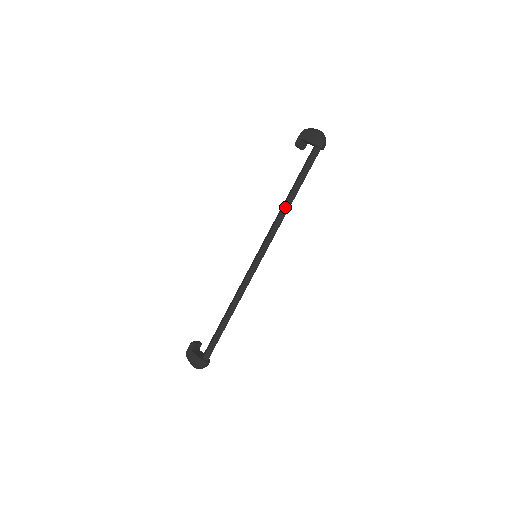
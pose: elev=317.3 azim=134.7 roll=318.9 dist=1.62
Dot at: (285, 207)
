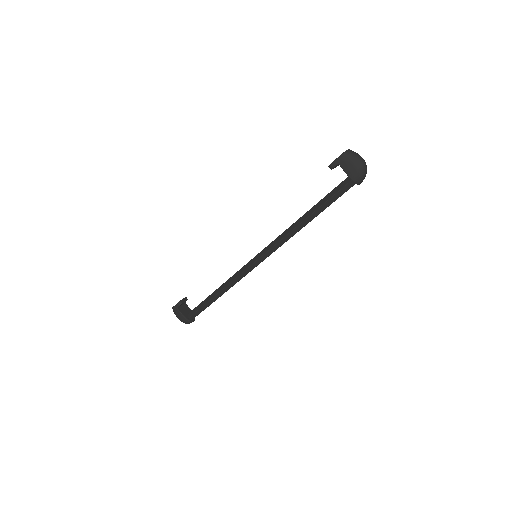
Dot at: (298, 227)
